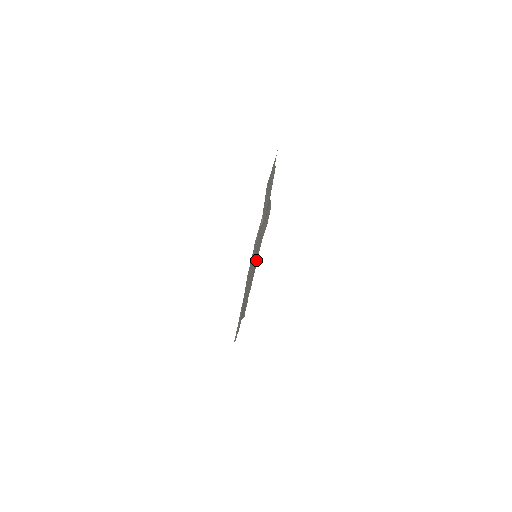
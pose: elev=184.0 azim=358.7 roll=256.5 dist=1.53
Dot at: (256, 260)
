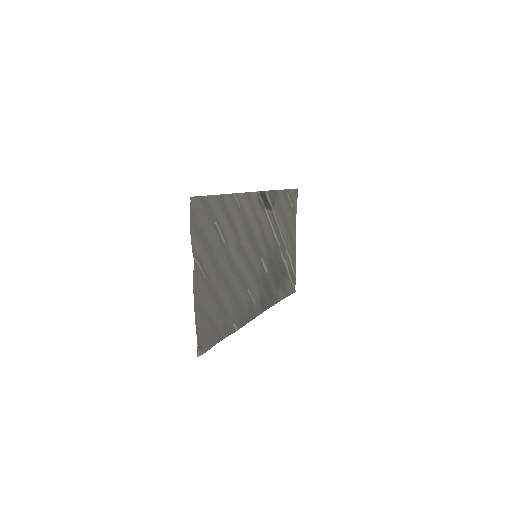
Dot at: (278, 248)
